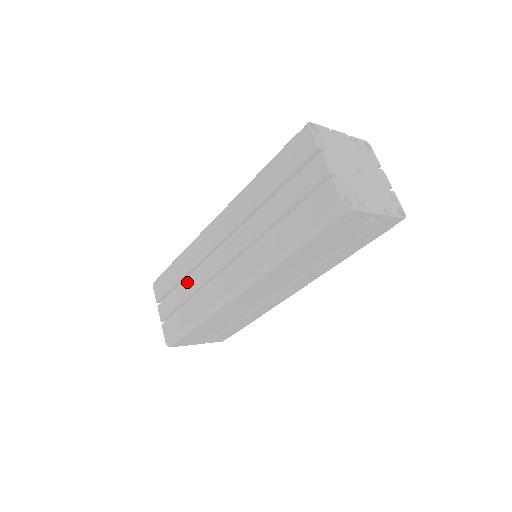
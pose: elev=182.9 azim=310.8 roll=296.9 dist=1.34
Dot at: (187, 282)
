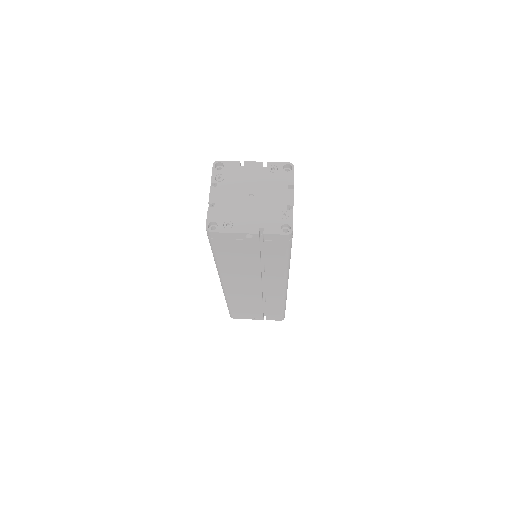
Dot at: occluded
